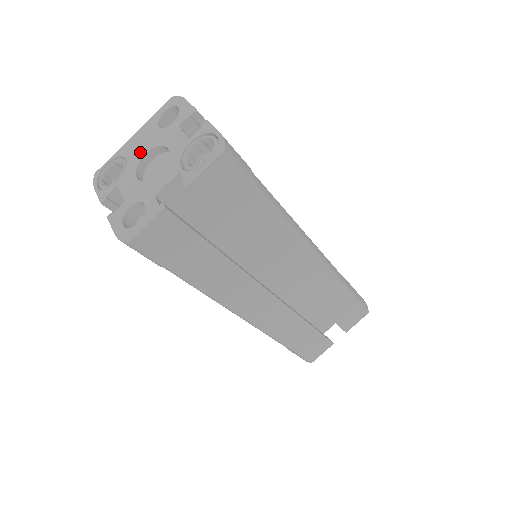
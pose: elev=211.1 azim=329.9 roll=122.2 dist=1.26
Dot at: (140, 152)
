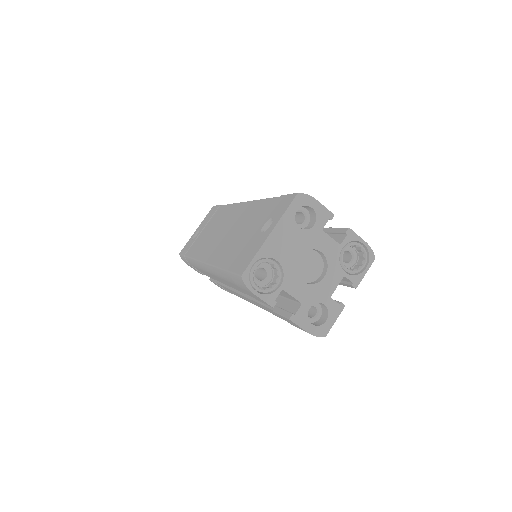
Dot at: (292, 254)
